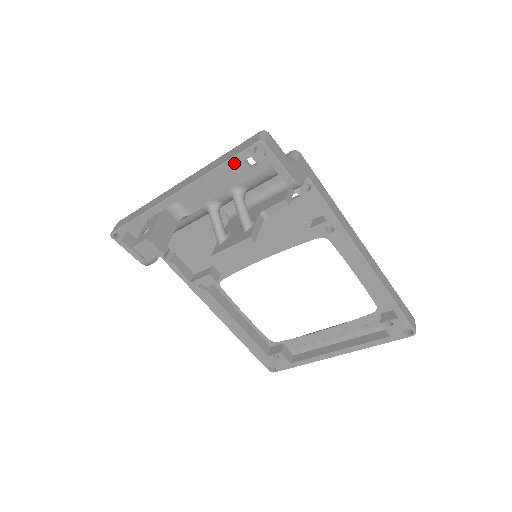
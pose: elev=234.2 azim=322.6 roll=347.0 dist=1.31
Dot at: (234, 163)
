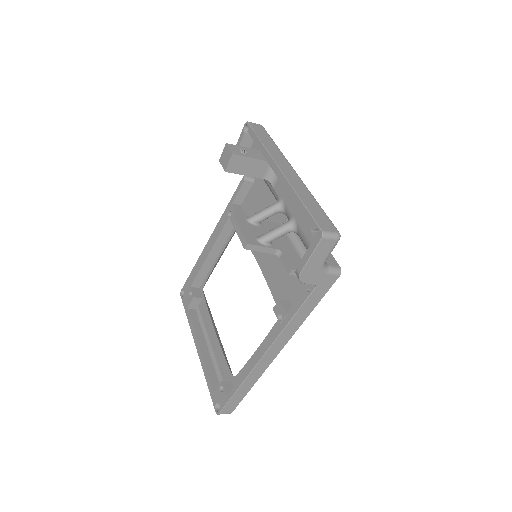
Dot at: (305, 214)
